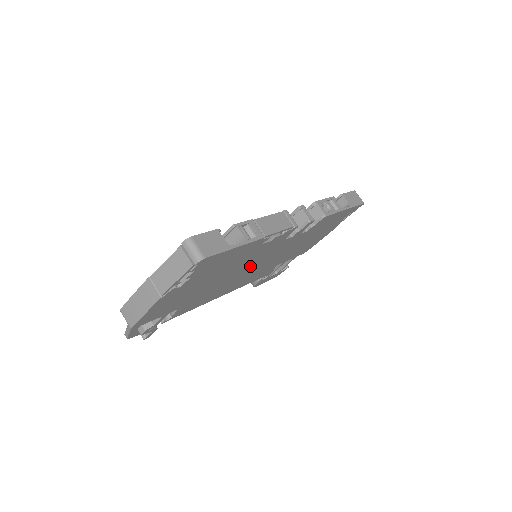
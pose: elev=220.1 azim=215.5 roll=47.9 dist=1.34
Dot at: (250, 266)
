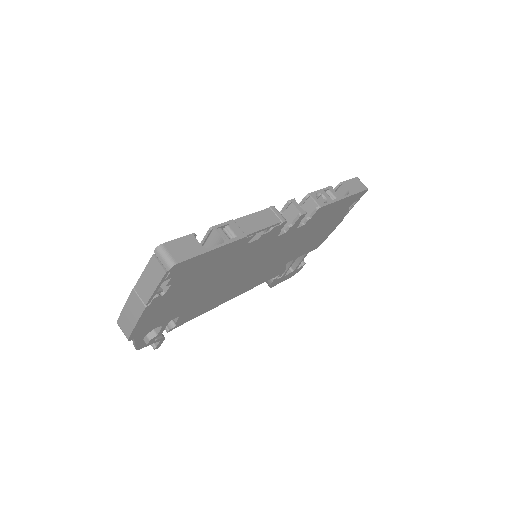
Dot at: (248, 267)
